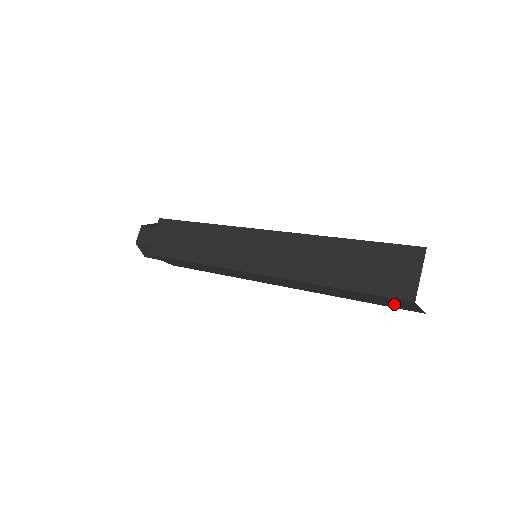
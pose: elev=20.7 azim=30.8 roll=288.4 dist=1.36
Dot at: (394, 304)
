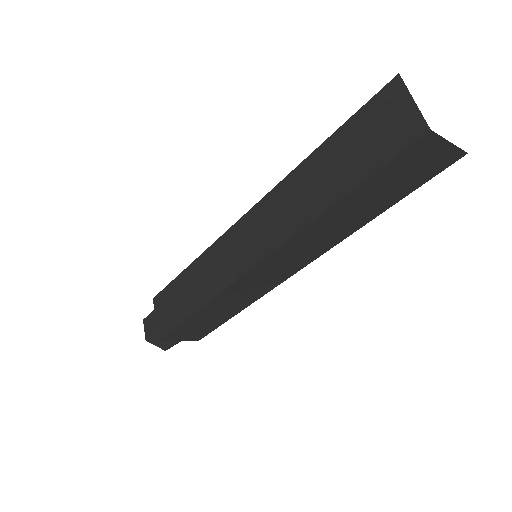
Dot at: (419, 169)
